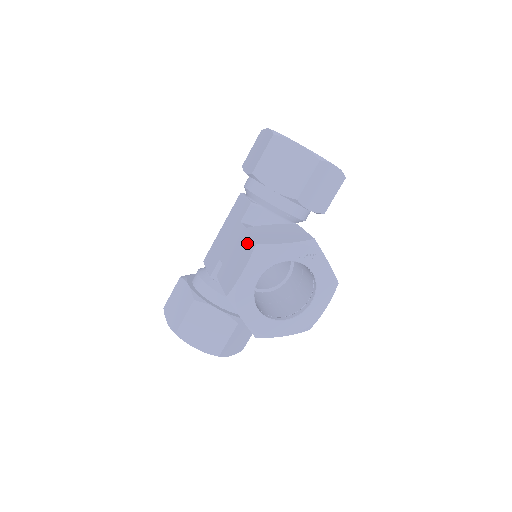
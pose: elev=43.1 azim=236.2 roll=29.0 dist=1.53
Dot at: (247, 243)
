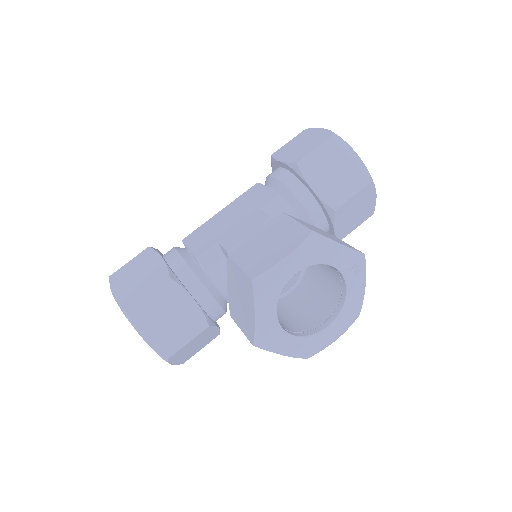
Dot at: (294, 227)
